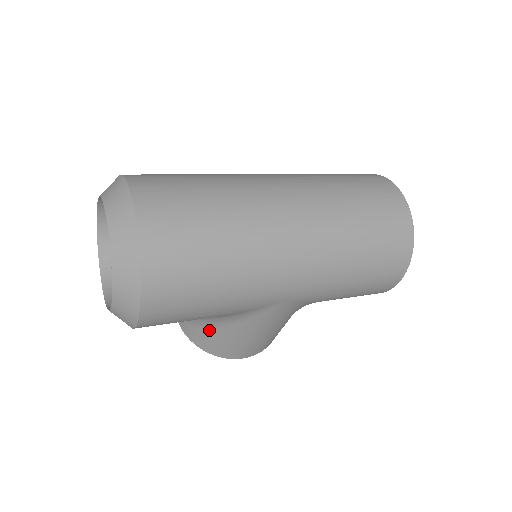
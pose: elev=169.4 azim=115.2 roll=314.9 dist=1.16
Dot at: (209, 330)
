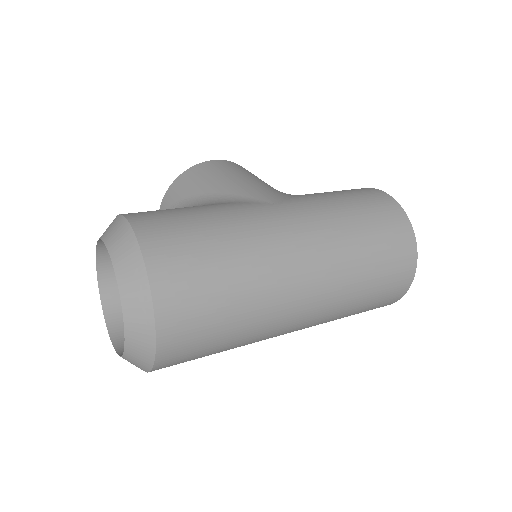
Dot at: occluded
